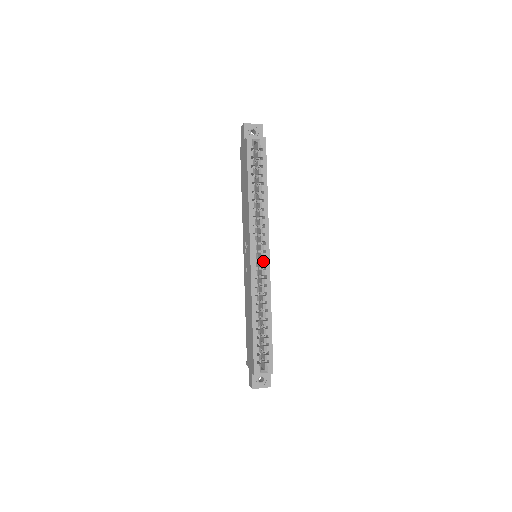
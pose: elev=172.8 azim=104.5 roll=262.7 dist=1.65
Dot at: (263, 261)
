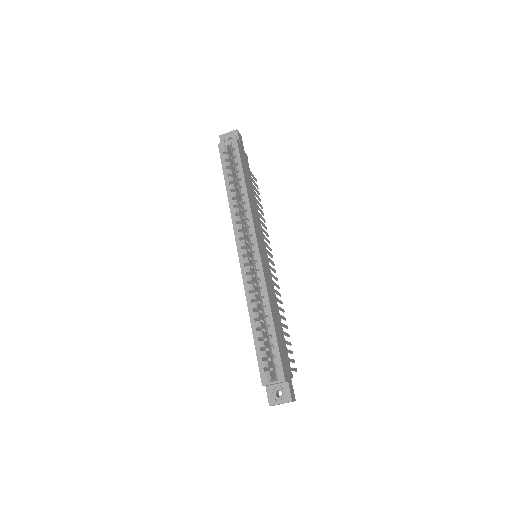
Dot at: occluded
